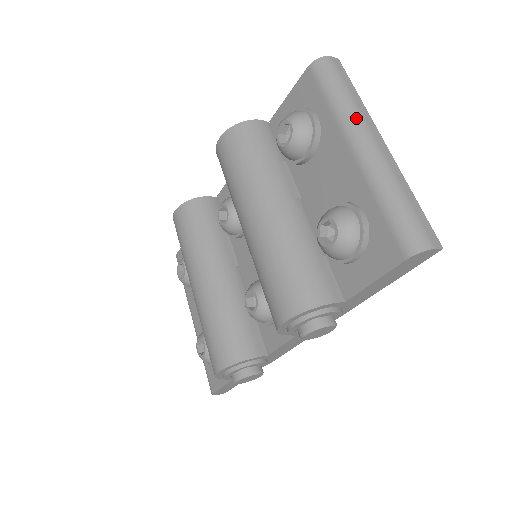
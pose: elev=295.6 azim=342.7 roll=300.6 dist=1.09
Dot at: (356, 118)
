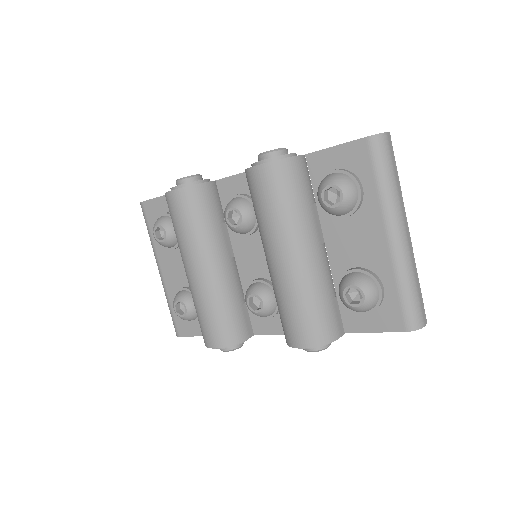
Dot at: (397, 208)
